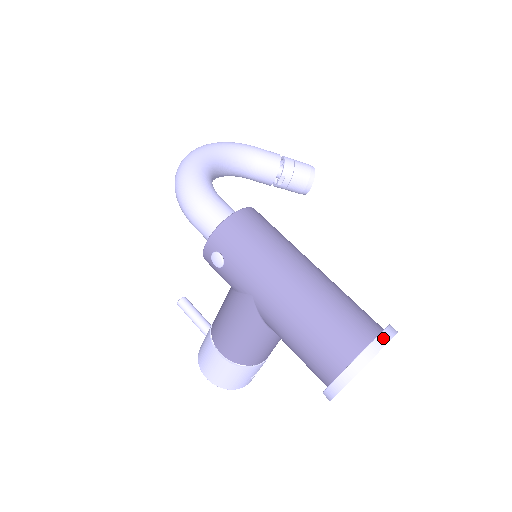
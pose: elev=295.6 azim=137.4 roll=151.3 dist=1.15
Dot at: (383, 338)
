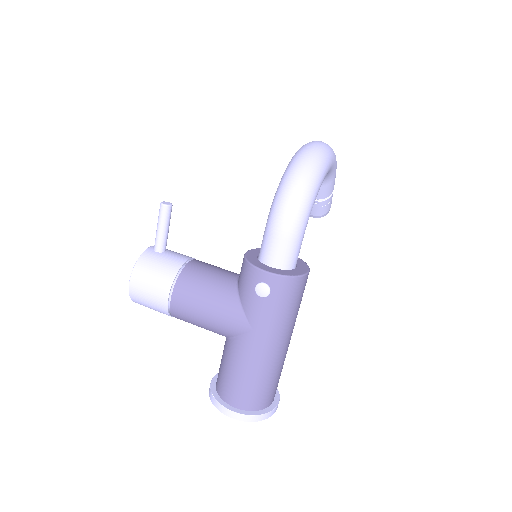
Dot at: occluded
